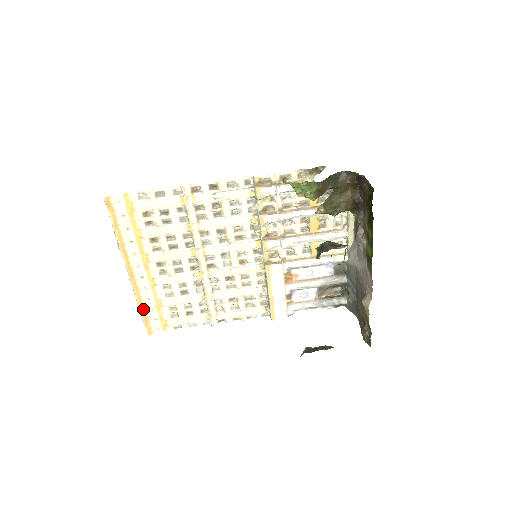
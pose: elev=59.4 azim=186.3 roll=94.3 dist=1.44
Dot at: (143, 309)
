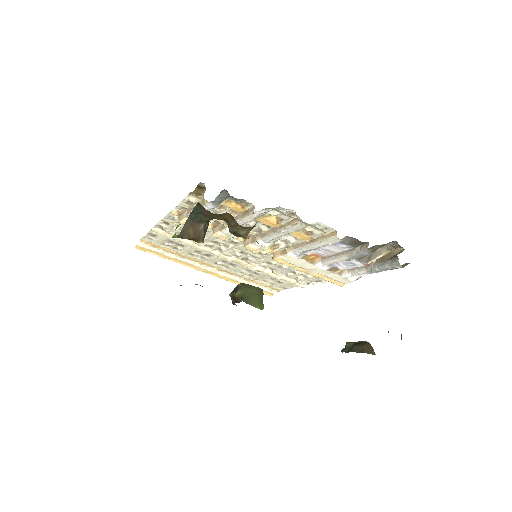
Dot at: occluded
